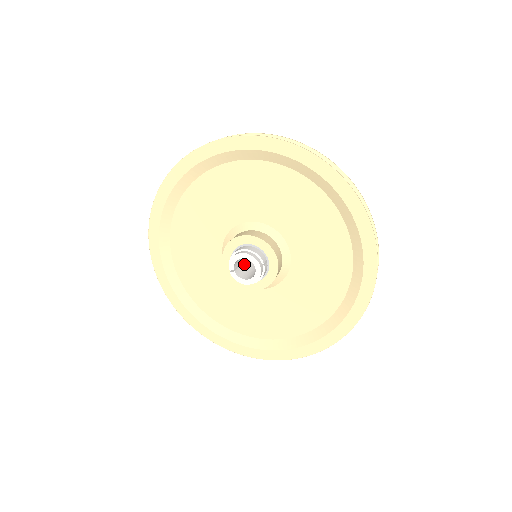
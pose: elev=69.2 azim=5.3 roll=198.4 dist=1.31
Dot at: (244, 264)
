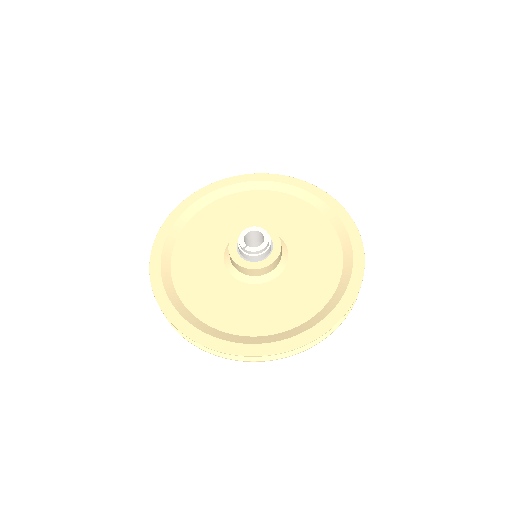
Dot at: occluded
